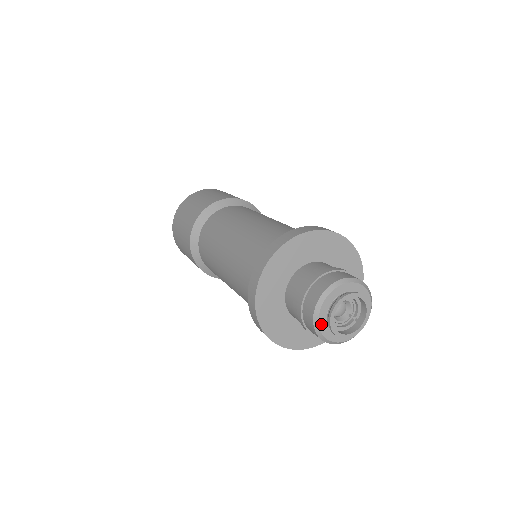
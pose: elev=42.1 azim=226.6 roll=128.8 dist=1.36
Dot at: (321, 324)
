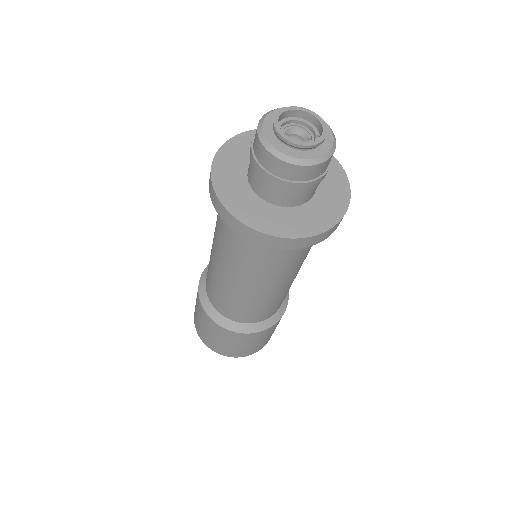
Dot at: (277, 147)
